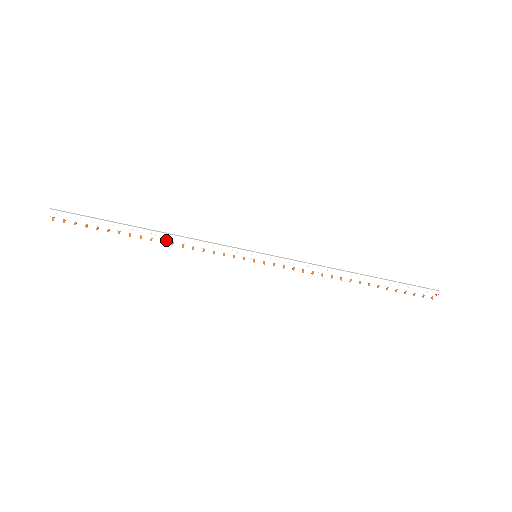
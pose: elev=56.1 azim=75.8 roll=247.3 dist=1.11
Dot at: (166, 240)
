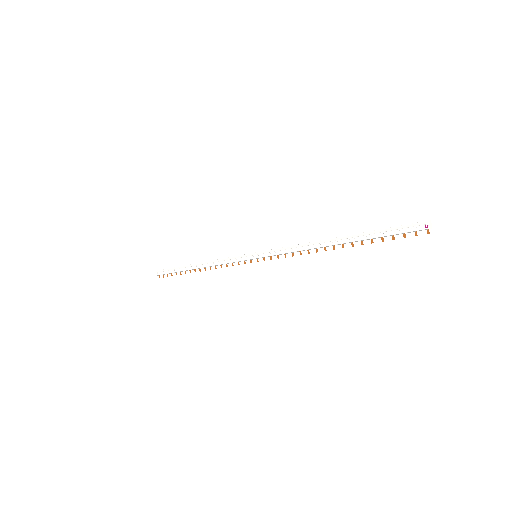
Dot at: (204, 267)
